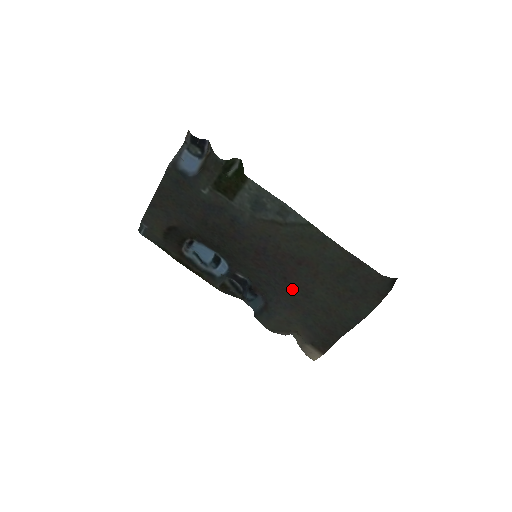
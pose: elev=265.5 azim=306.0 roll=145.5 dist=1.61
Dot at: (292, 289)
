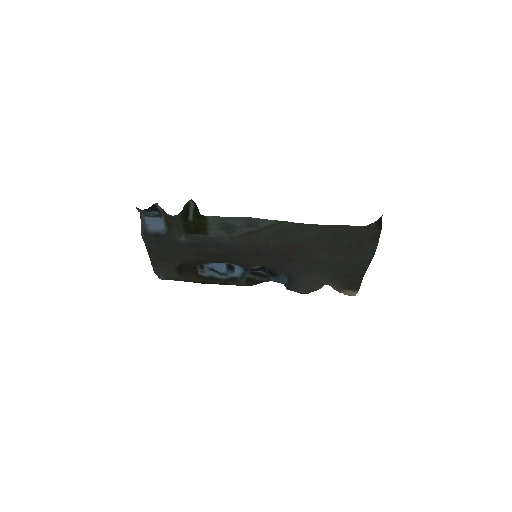
Dot at: (301, 263)
